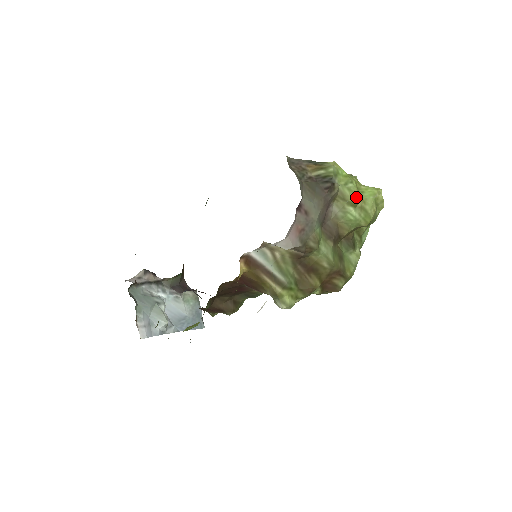
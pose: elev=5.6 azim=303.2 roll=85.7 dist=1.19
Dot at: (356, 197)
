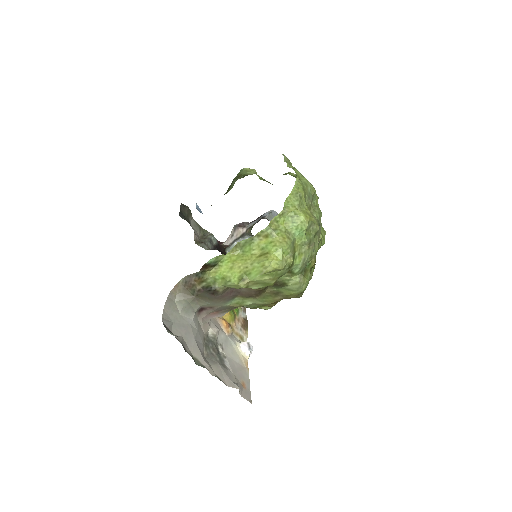
Dot at: (240, 287)
